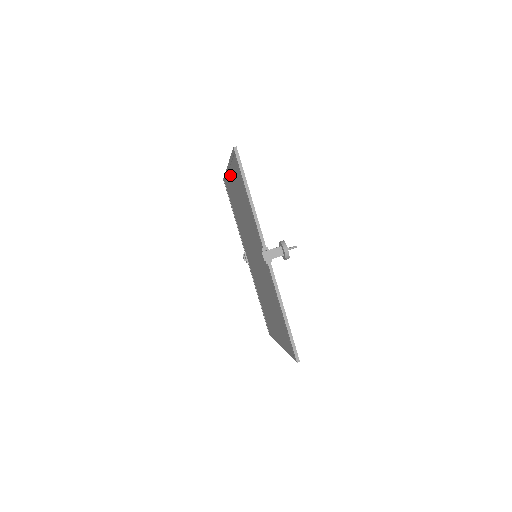
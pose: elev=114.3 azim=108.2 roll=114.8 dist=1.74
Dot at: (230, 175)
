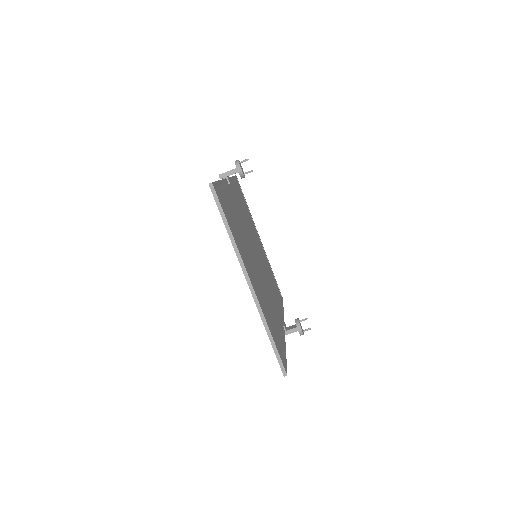
Dot at: occluded
